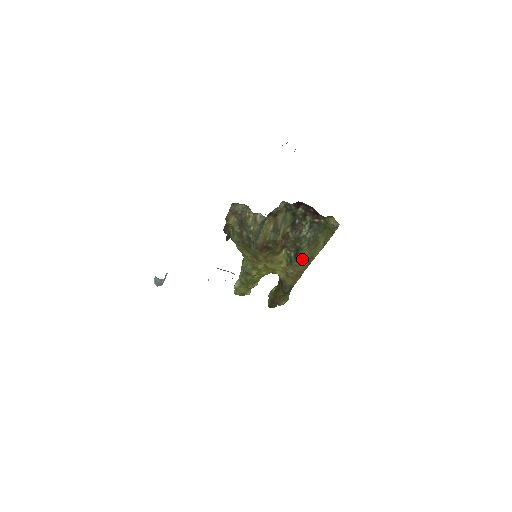
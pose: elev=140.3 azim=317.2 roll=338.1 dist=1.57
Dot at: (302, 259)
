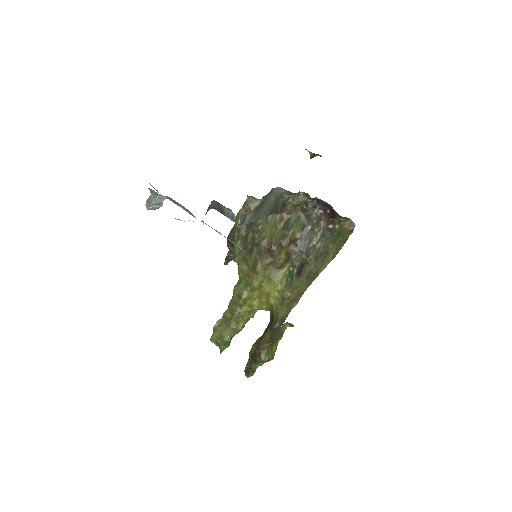
Dot at: (305, 276)
